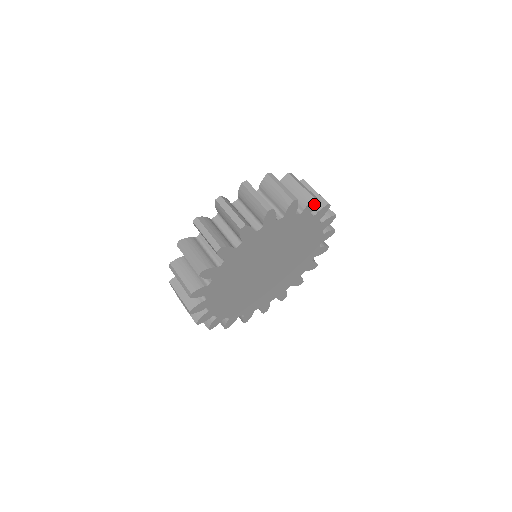
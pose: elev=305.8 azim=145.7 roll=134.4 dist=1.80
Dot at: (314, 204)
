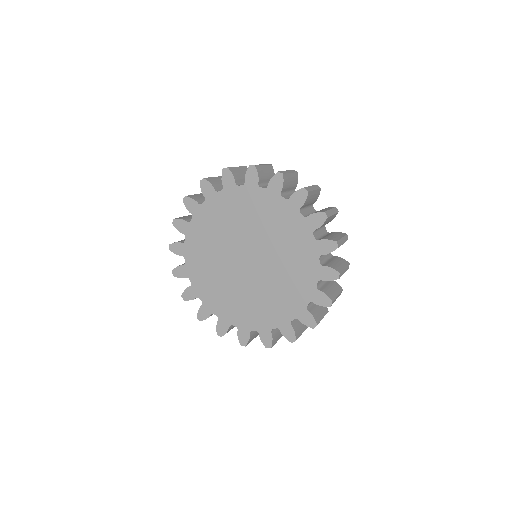
Dot at: (332, 278)
